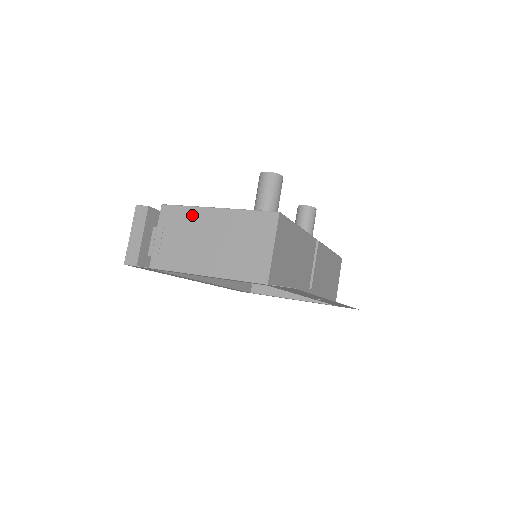
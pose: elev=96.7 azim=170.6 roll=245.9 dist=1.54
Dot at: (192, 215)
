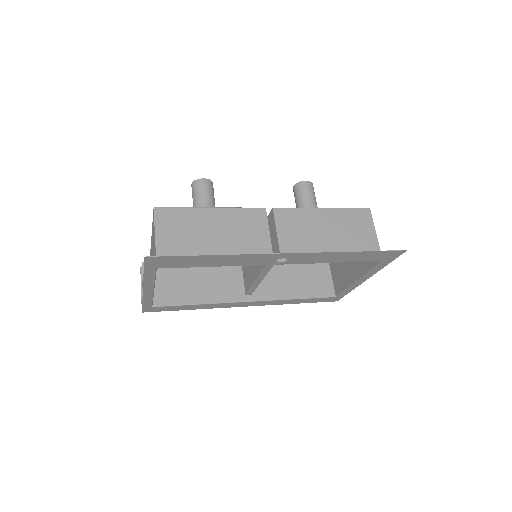
Dot at: occluded
